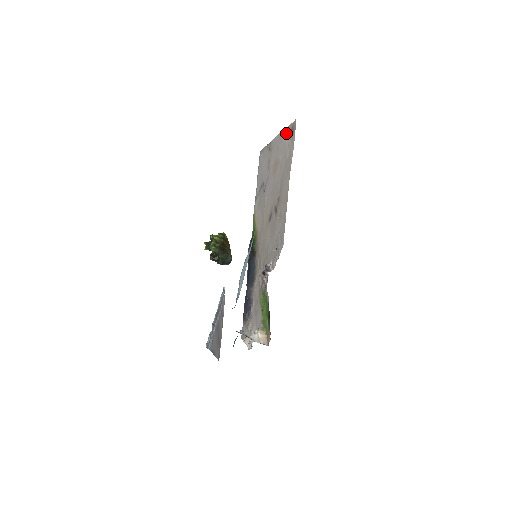
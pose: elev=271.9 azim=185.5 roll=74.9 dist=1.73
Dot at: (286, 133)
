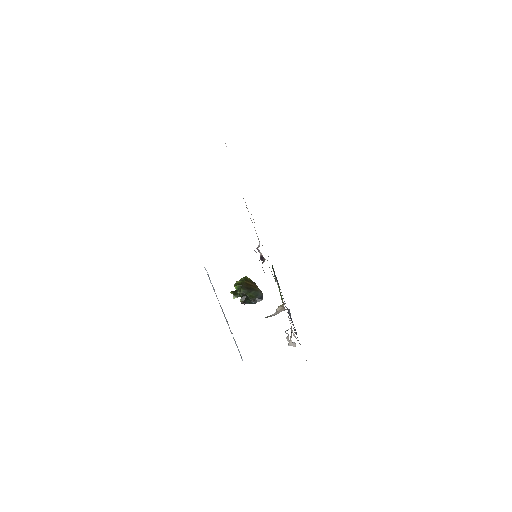
Dot at: occluded
